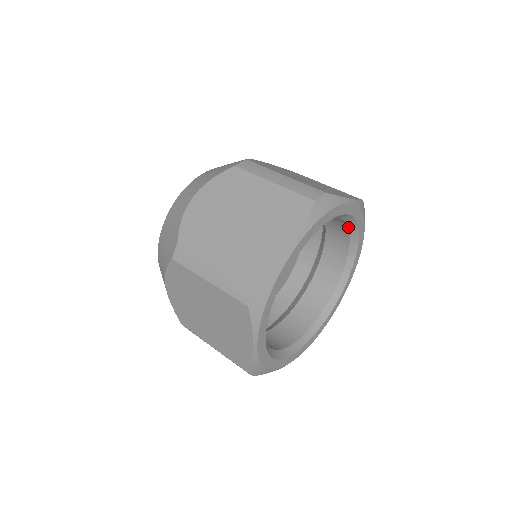
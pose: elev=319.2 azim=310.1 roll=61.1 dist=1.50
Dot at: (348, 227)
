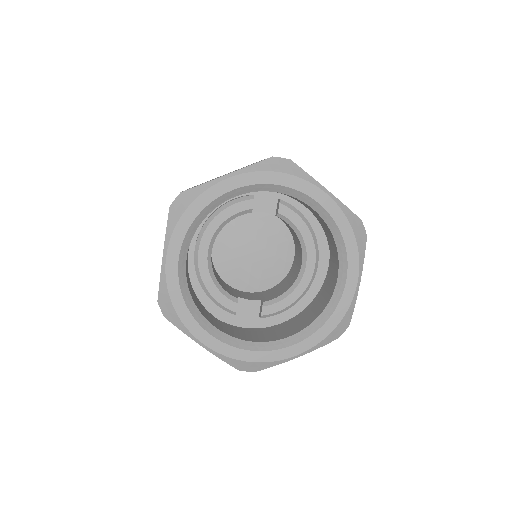
Dot at: occluded
